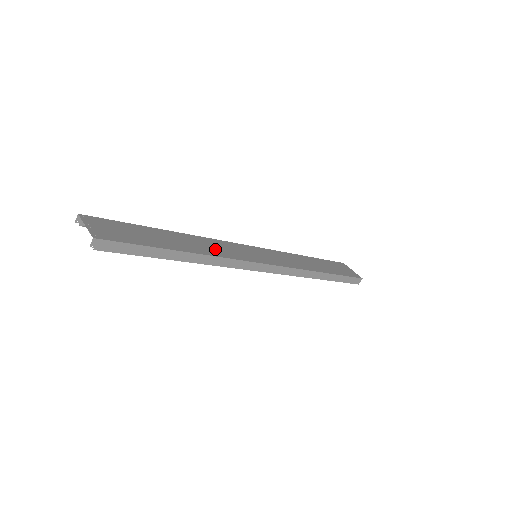
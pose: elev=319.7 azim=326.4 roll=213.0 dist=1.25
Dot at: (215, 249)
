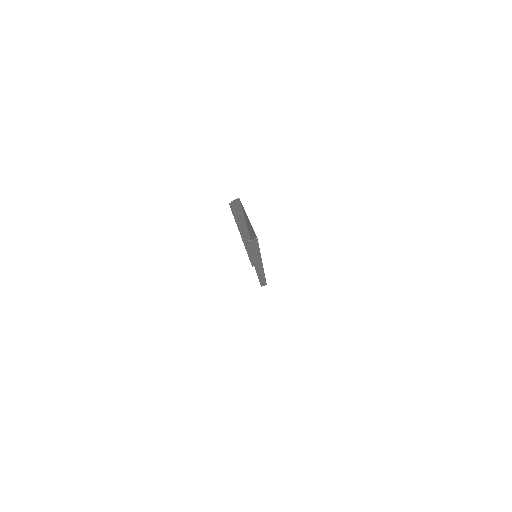
Dot at: occluded
